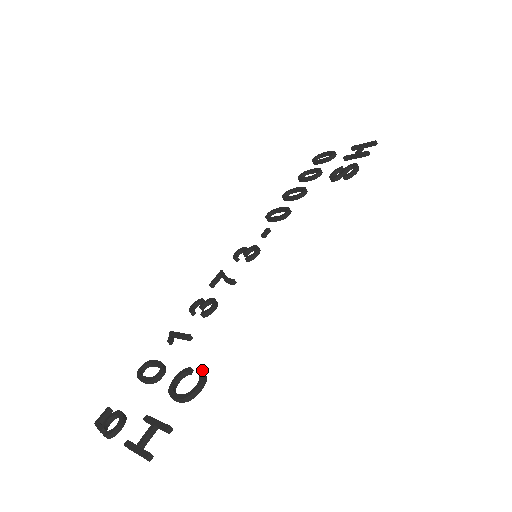
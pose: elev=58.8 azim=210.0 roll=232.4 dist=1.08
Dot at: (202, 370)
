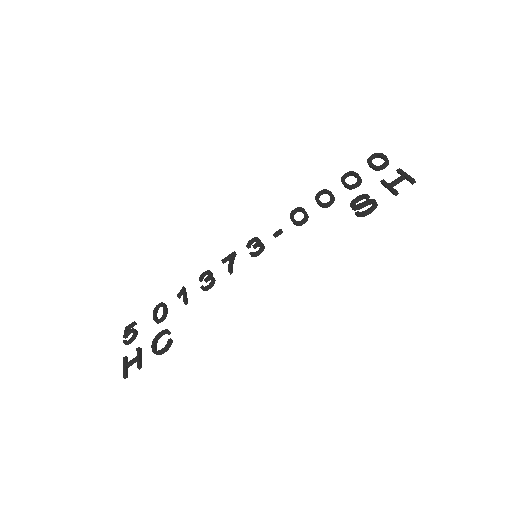
Dot at: (170, 340)
